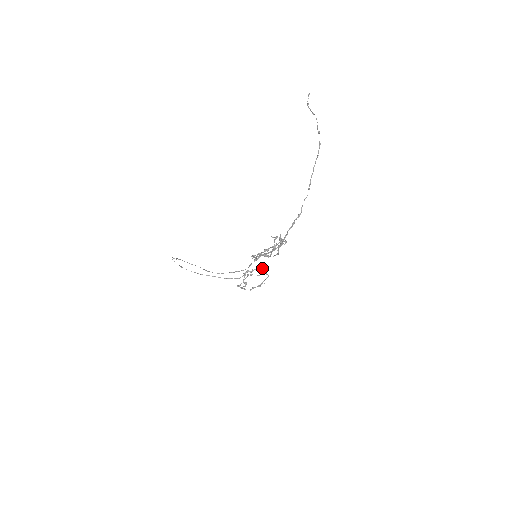
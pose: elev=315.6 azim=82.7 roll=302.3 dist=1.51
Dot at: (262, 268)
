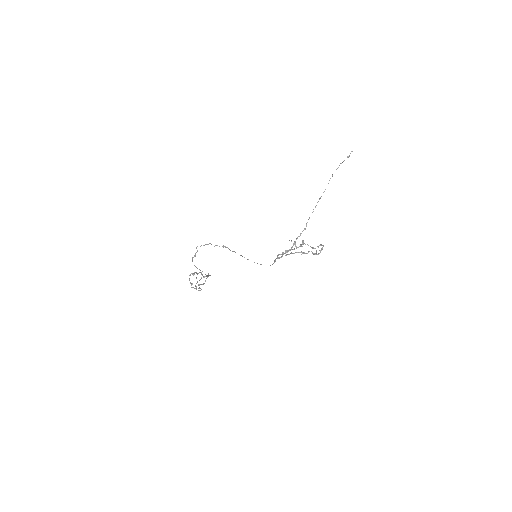
Dot at: occluded
